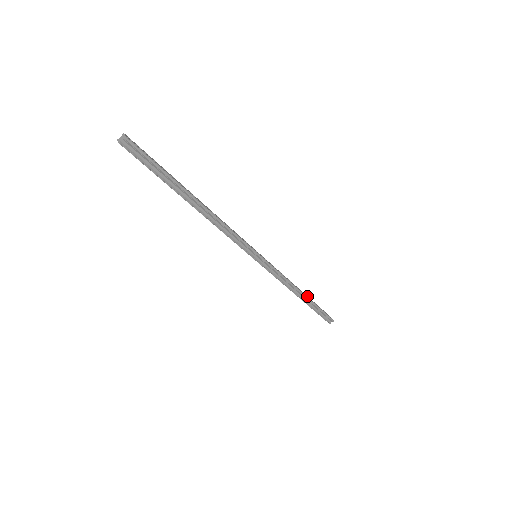
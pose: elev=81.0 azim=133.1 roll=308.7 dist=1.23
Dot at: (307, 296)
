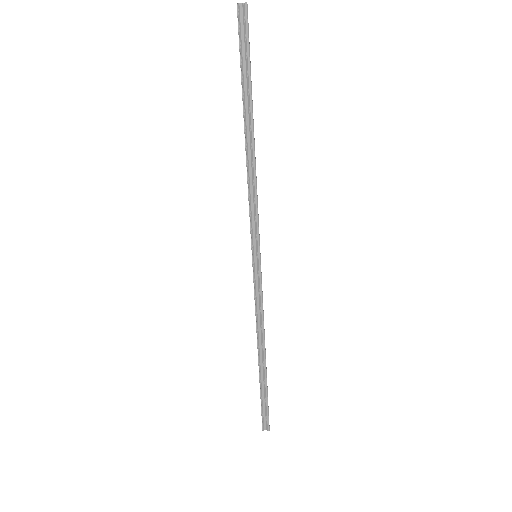
Dot at: occluded
